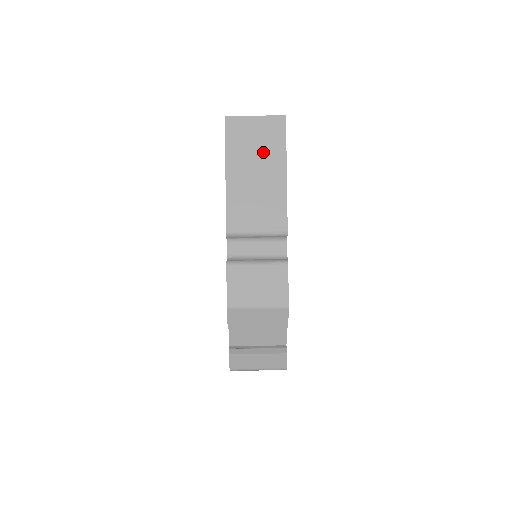
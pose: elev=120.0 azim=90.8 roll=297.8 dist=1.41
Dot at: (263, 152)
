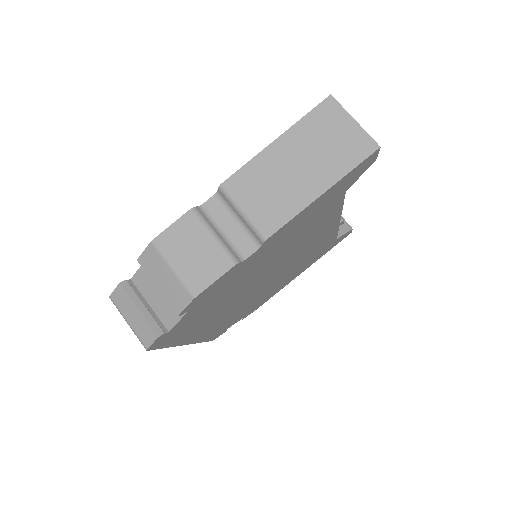
Dot at: (326, 155)
